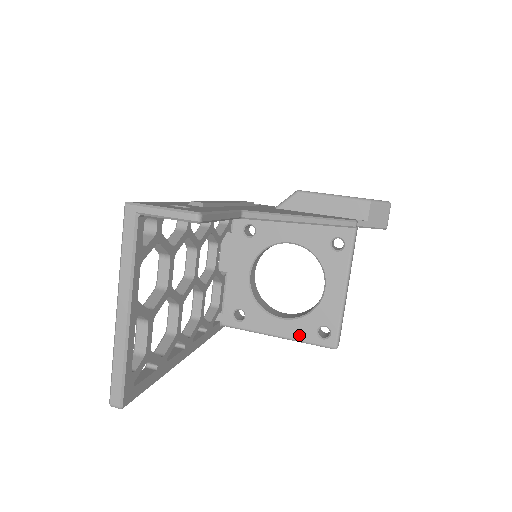
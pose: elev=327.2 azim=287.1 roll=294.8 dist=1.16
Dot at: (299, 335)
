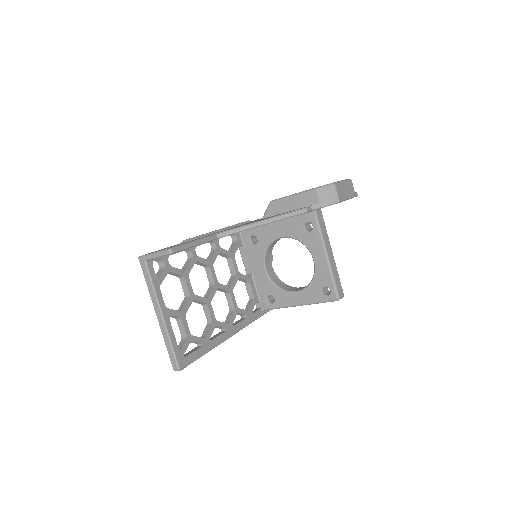
Dot at: (311, 299)
